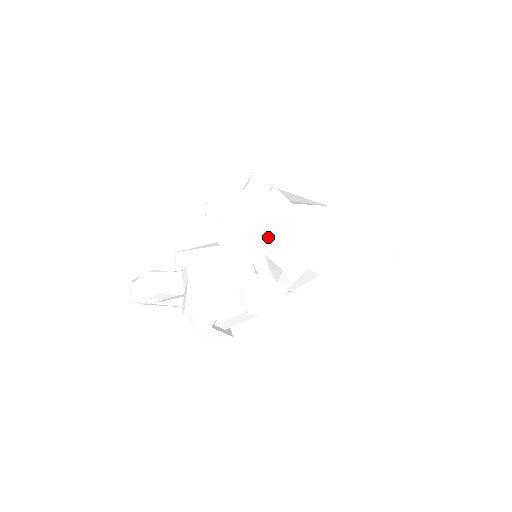
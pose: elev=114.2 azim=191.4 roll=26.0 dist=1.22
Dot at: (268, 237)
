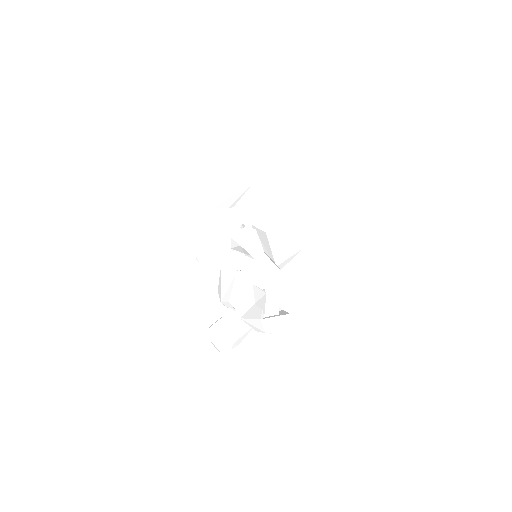
Dot at: occluded
